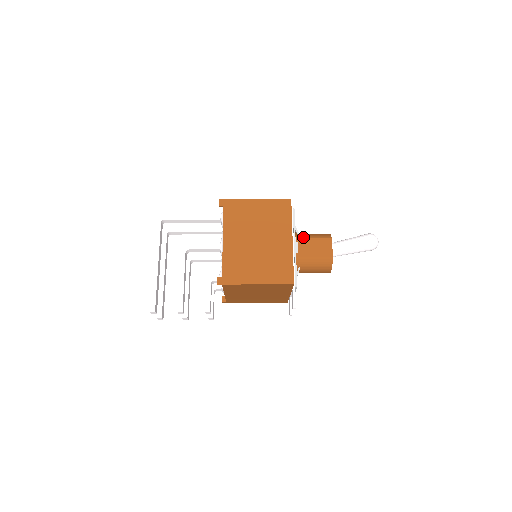
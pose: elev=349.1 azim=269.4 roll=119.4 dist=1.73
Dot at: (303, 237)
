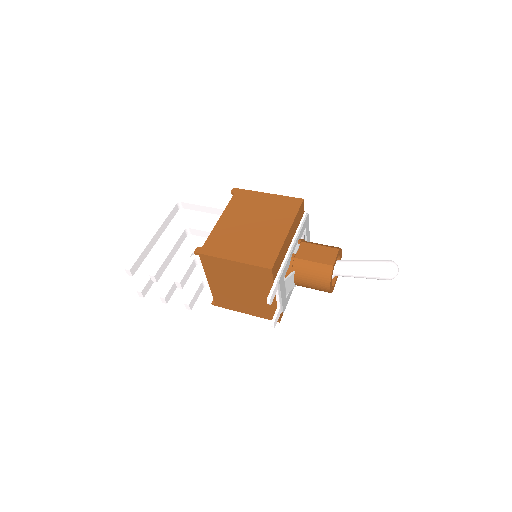
Dot at: (308, 242)
